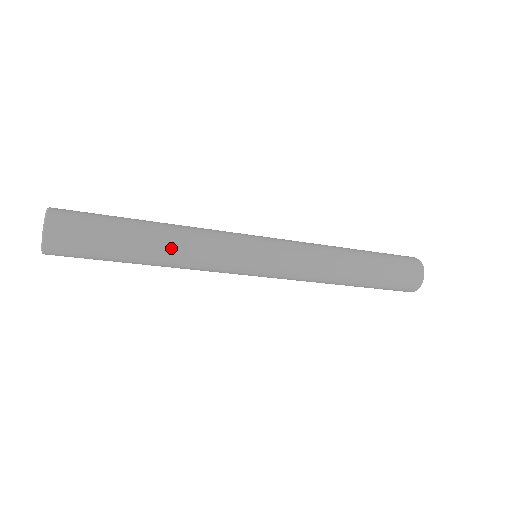
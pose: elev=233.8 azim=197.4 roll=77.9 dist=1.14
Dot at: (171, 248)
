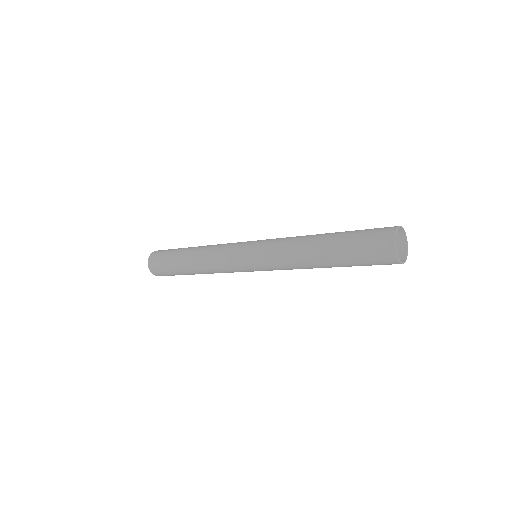
Dot at: (197, 261)
